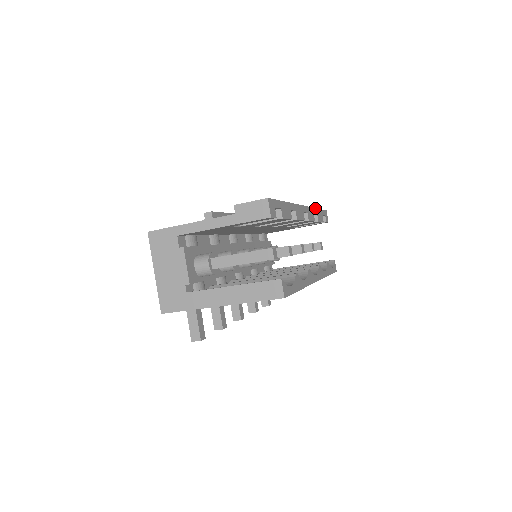
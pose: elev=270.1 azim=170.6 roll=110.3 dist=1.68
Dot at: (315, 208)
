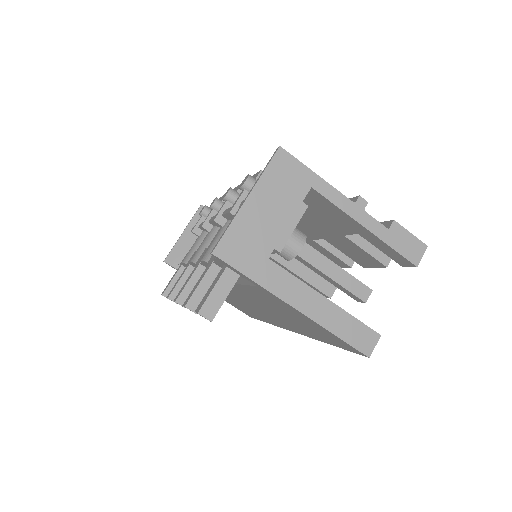
Dot at: occluded
